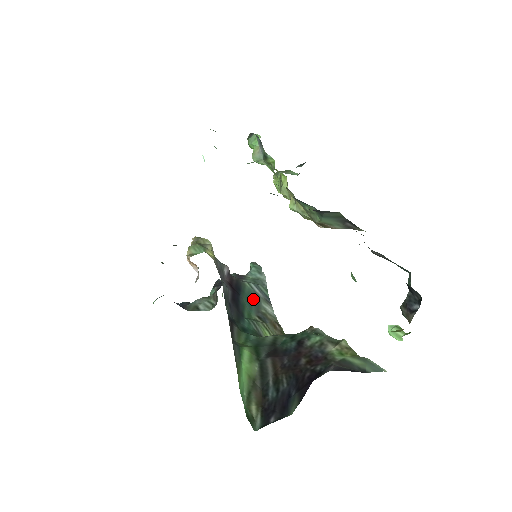
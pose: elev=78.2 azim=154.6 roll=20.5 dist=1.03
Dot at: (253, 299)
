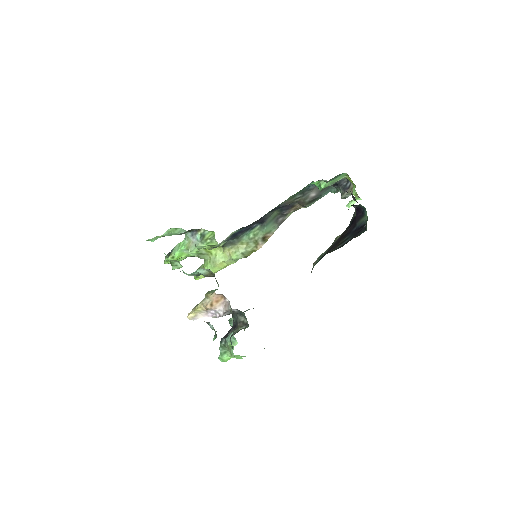
Dot at: occluded
